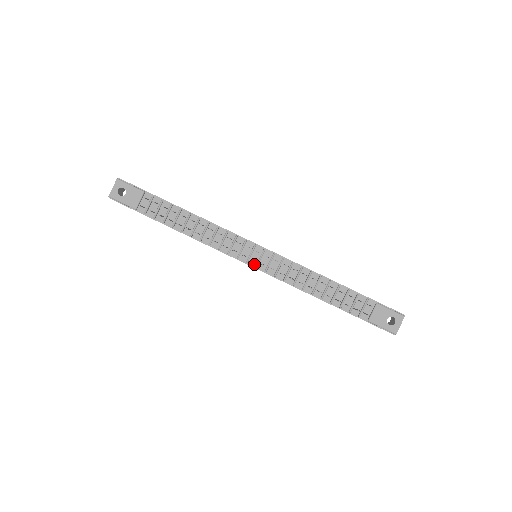
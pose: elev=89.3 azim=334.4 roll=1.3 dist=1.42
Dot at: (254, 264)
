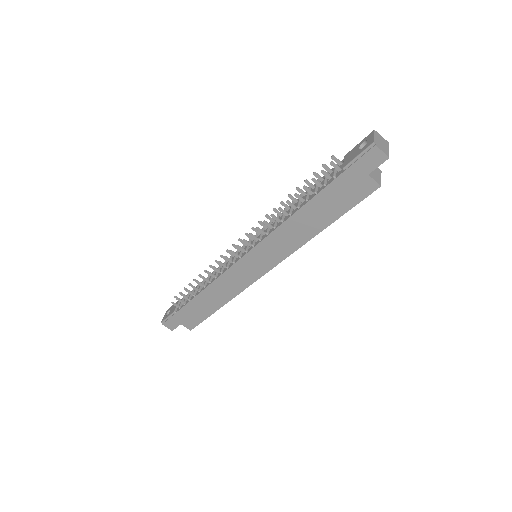
Dot at: (245, 253)
